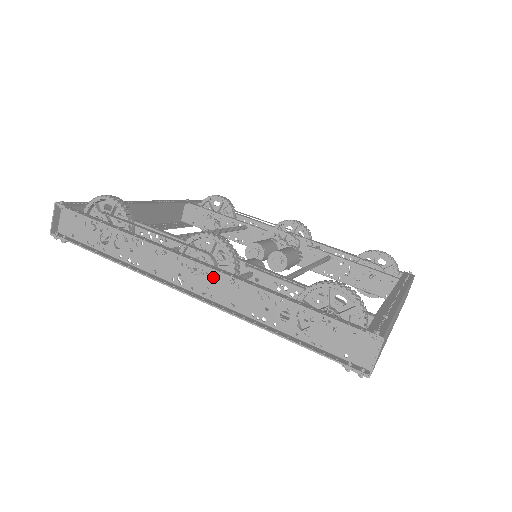
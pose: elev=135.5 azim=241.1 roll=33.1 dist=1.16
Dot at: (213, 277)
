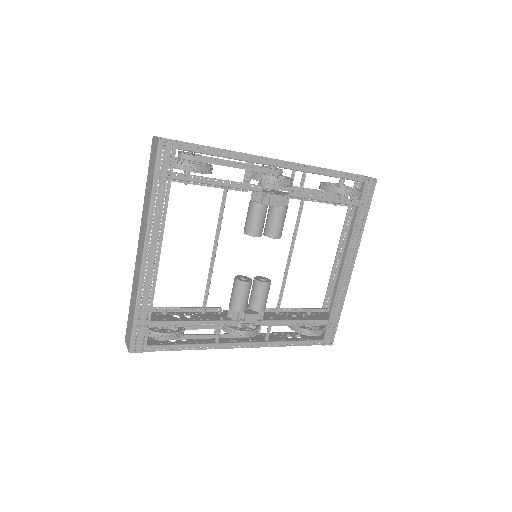
Dot at: occluded
